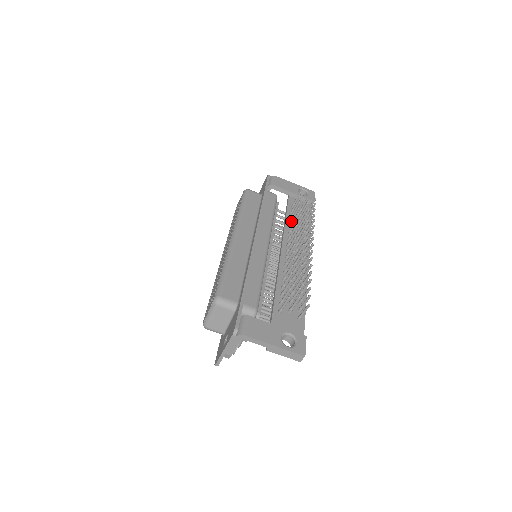
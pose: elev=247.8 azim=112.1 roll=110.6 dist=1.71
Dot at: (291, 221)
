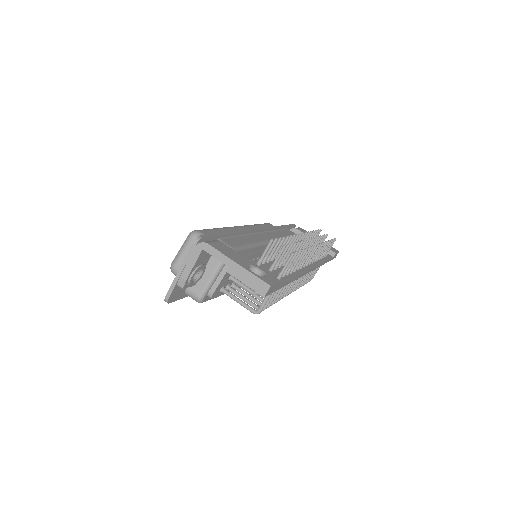
Dot at: occluded
